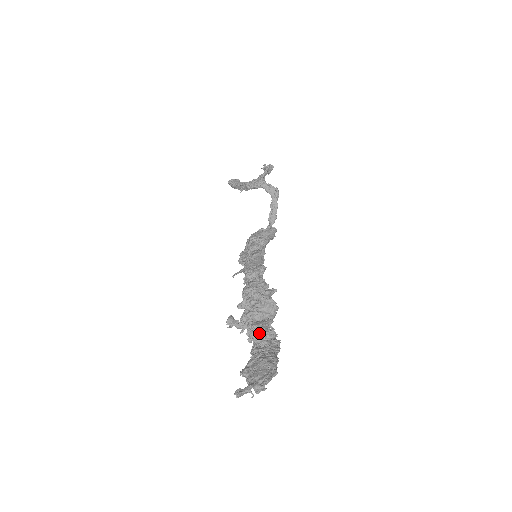
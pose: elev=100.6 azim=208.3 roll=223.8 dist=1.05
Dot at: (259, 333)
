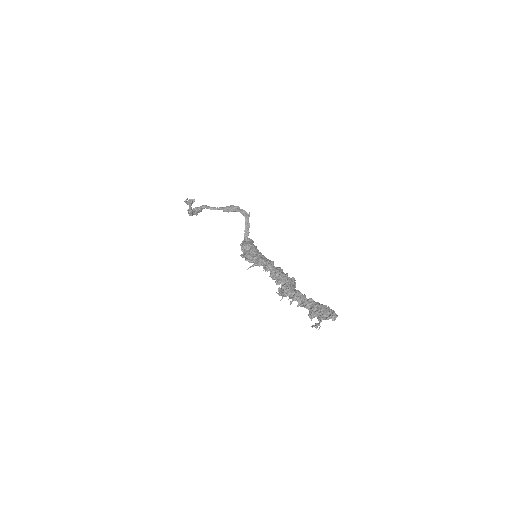
Dot at: (302, 296)
